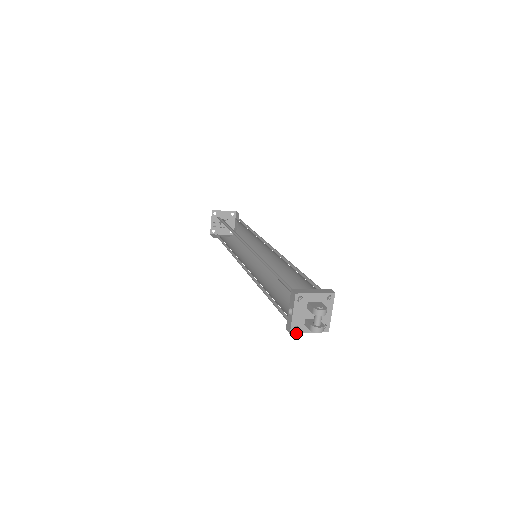
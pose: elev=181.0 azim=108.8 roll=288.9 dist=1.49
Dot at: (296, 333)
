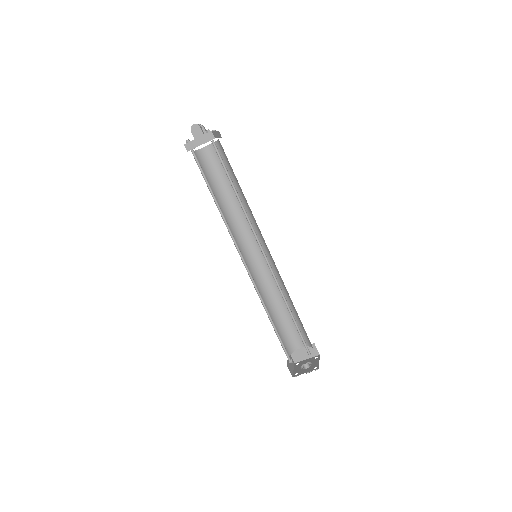
Dot at: (188, 143)
